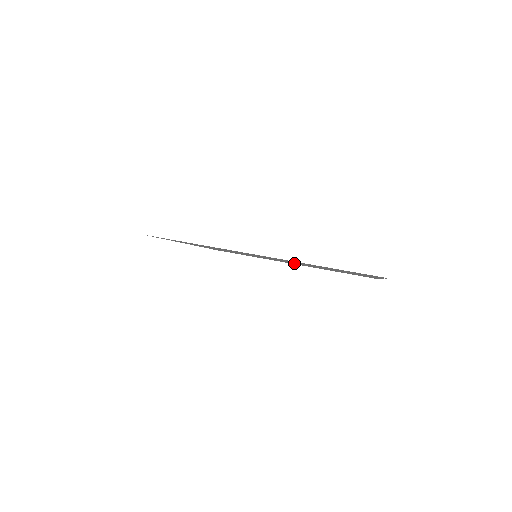
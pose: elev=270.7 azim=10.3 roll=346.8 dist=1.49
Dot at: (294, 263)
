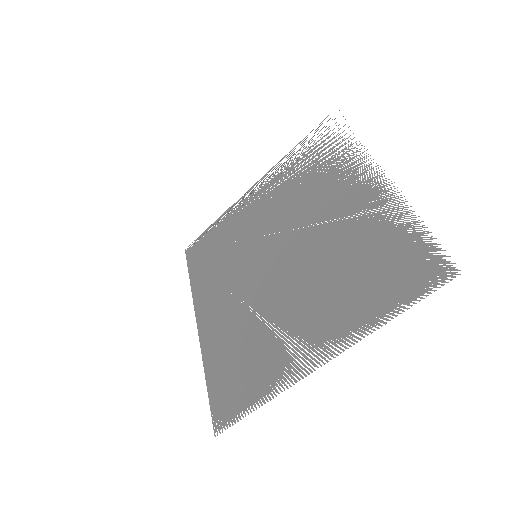
Dot at: (311, 244)
